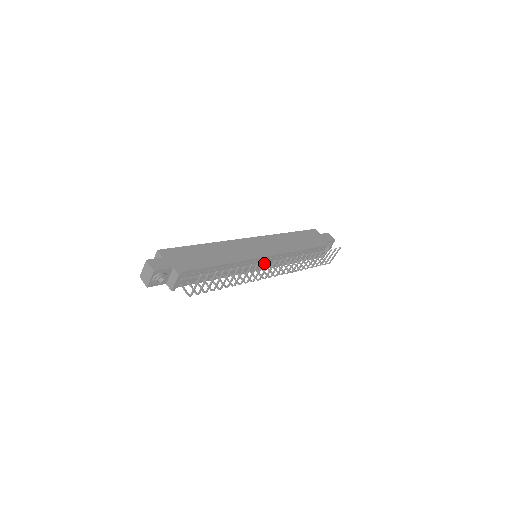
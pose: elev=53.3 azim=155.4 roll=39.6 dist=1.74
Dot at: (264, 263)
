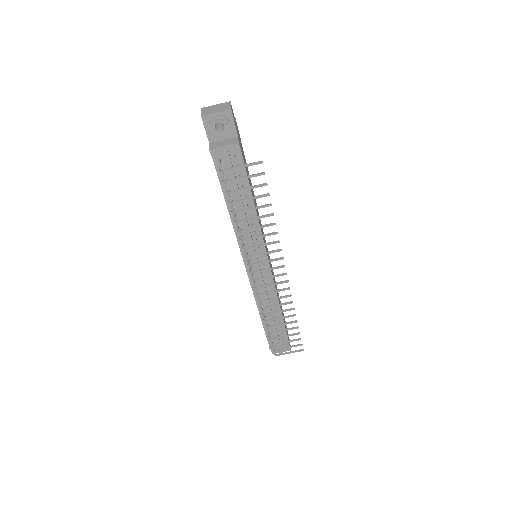
Dot at: (280, 250)
